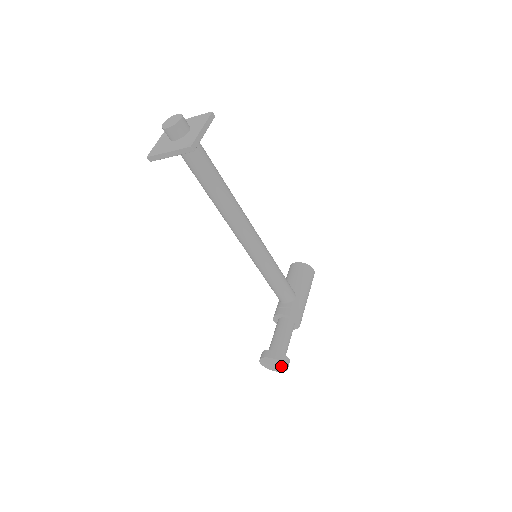
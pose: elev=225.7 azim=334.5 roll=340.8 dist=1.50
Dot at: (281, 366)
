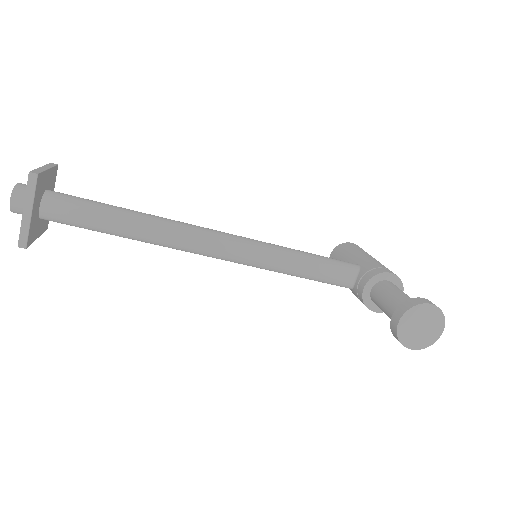
Dot at: (429, 316)
